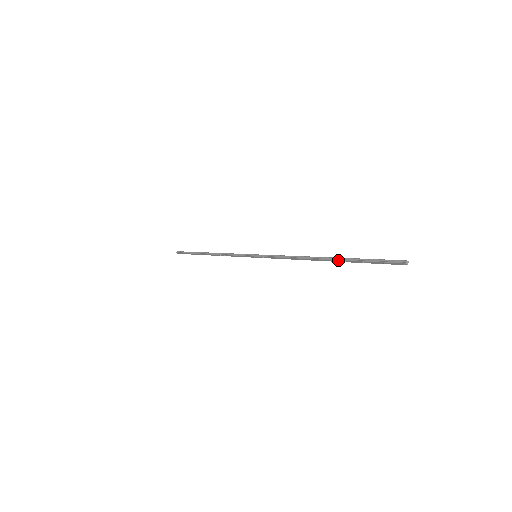
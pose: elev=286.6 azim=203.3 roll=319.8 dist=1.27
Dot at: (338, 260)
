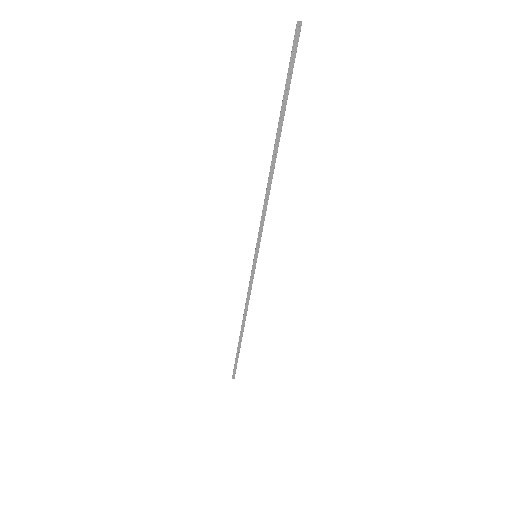
Dot at: (278, 127)
